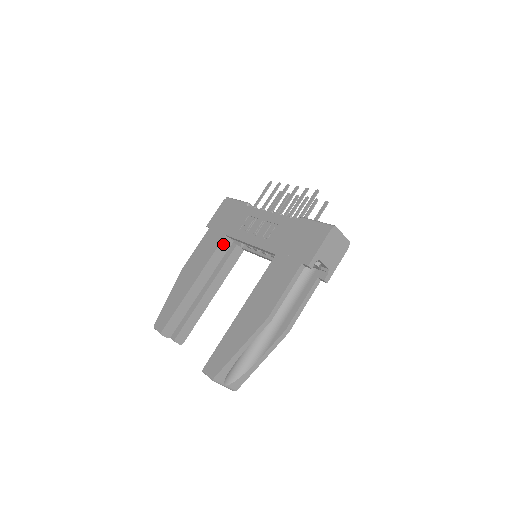
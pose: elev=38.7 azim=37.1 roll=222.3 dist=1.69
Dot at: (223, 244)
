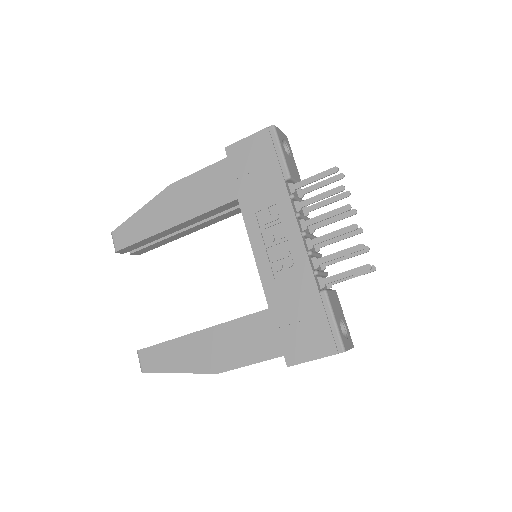
Dot at: (229, 204)
